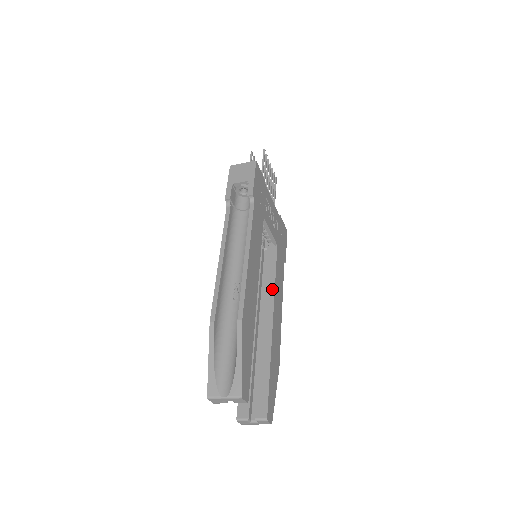
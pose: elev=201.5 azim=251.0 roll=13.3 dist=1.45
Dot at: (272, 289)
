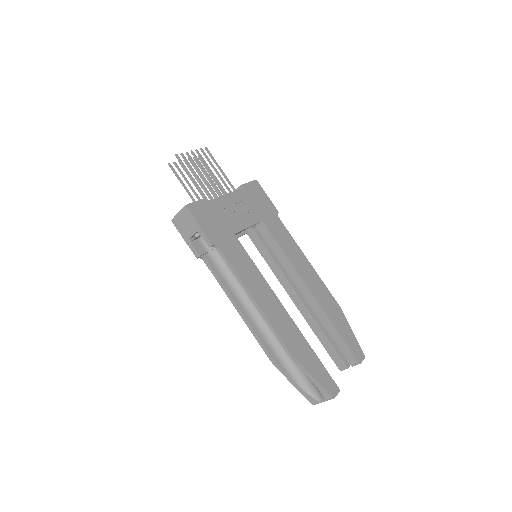
Dot at: (289, 264)
